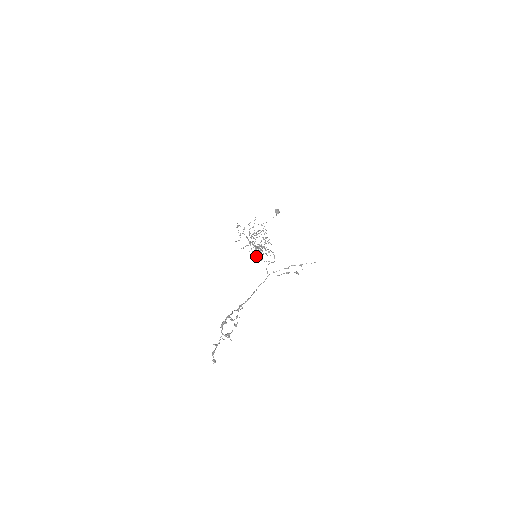
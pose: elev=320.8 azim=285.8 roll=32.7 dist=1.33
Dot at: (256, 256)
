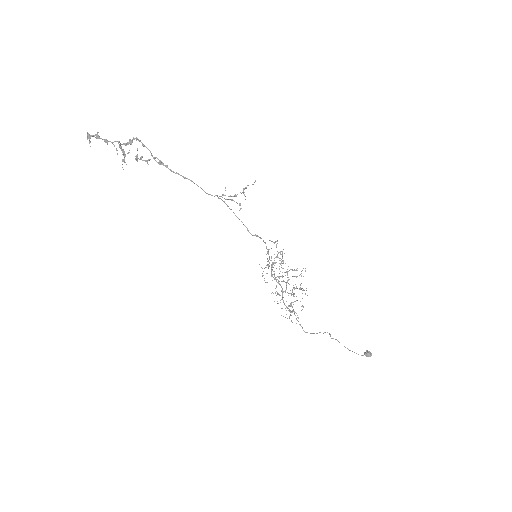
Dot at: occluded
